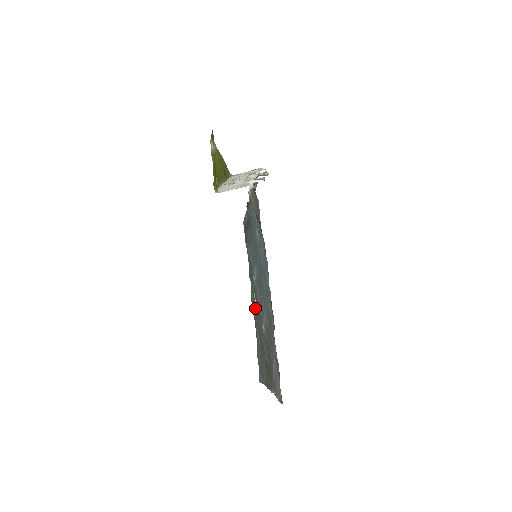
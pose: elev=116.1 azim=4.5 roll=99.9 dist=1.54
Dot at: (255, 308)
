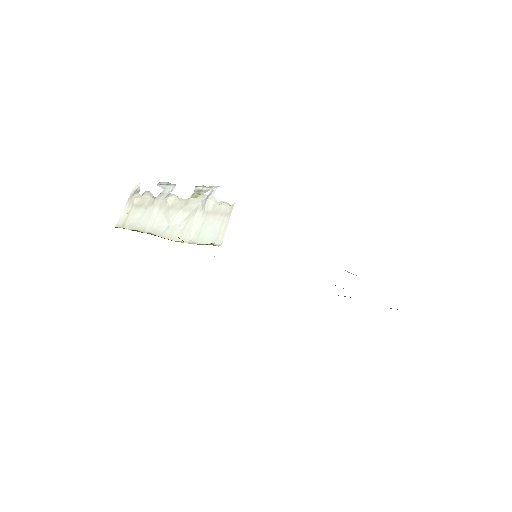
Dot at: occluded
